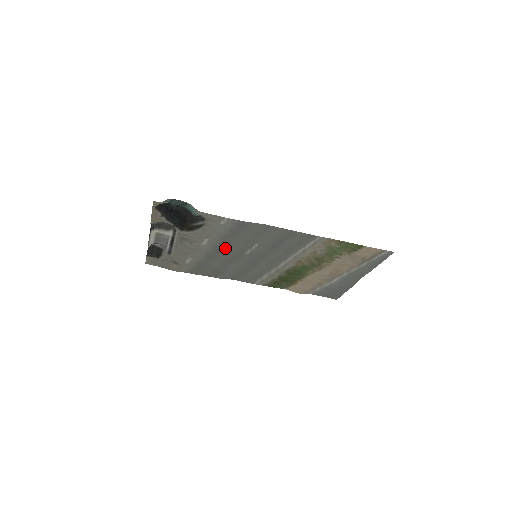
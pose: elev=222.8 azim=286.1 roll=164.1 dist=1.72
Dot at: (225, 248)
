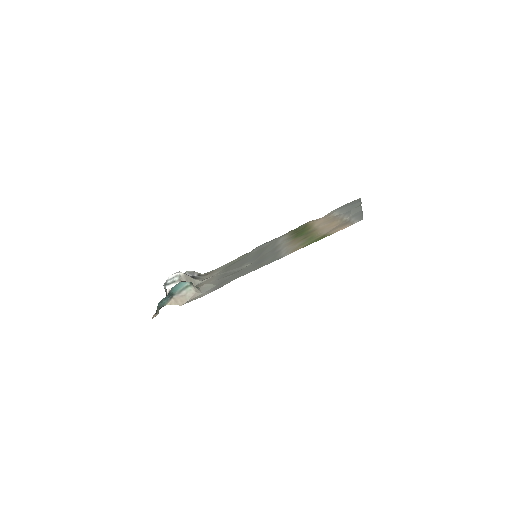
Dot at: (228, 273)
